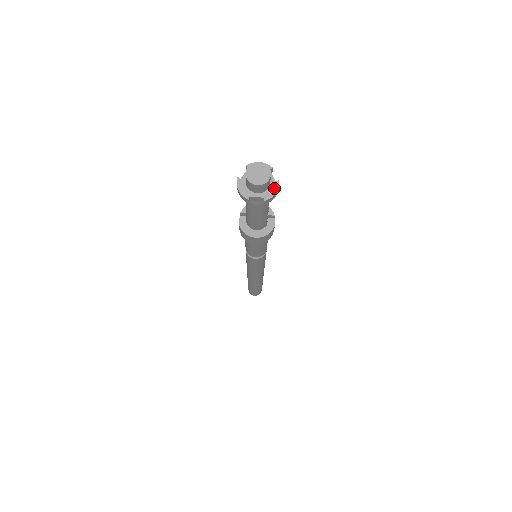
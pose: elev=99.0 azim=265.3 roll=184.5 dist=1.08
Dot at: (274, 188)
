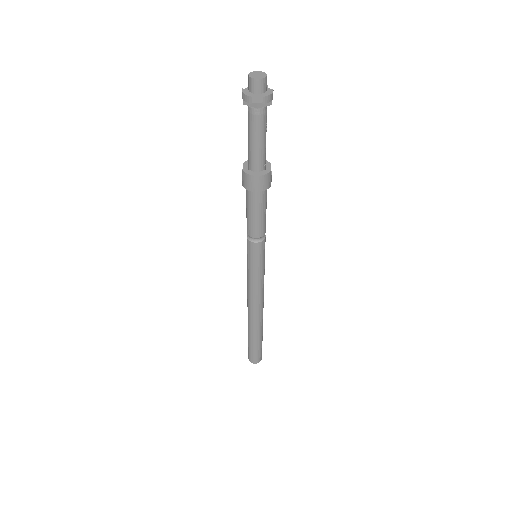
Dot at: (270, 92)
